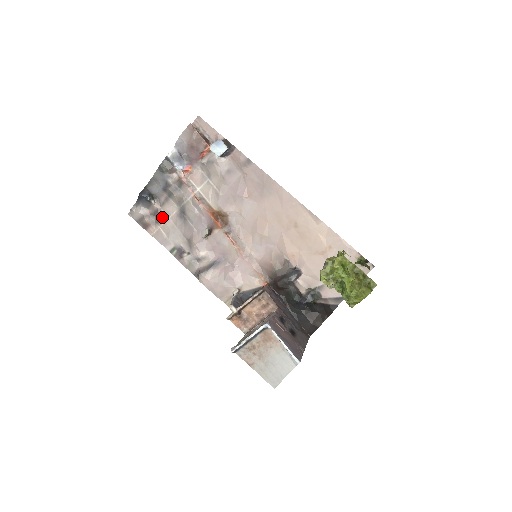
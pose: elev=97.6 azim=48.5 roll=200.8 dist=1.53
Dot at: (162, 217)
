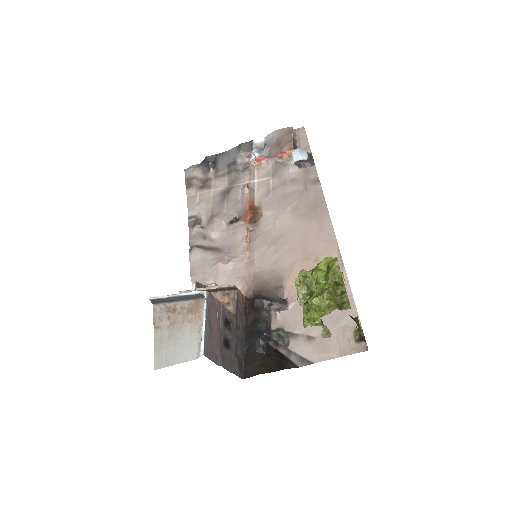
Dot at: (208, 186)
